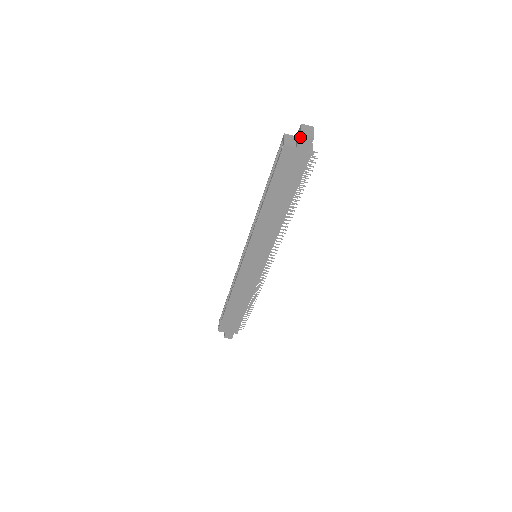
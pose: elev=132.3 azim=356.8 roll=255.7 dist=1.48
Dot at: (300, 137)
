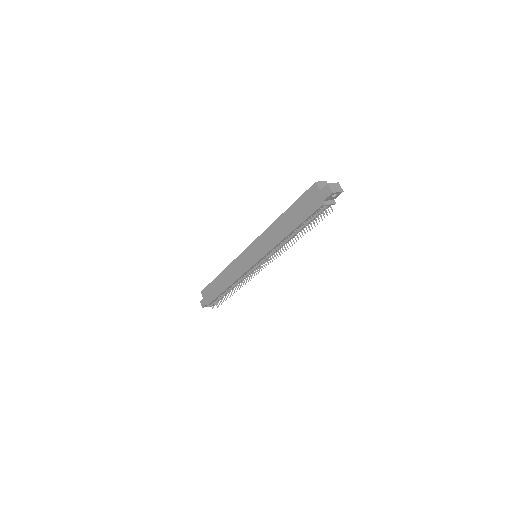
Dot at: (326, 185)
